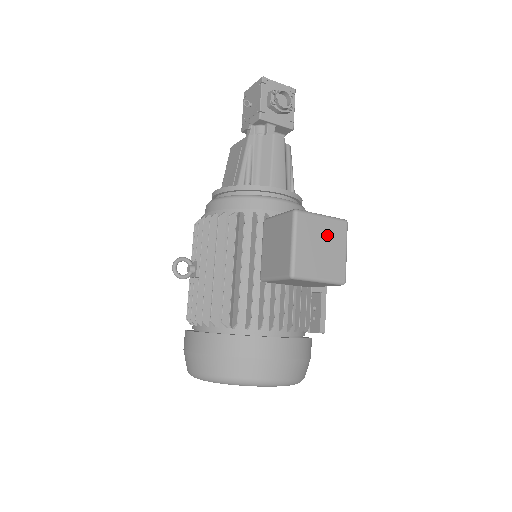
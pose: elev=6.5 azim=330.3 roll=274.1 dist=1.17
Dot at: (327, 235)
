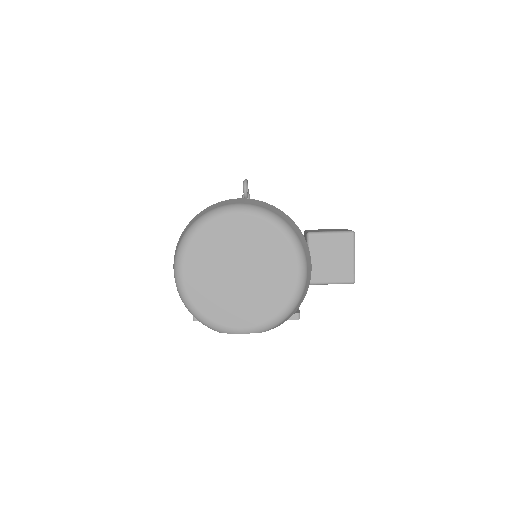
Dot at: occluded
